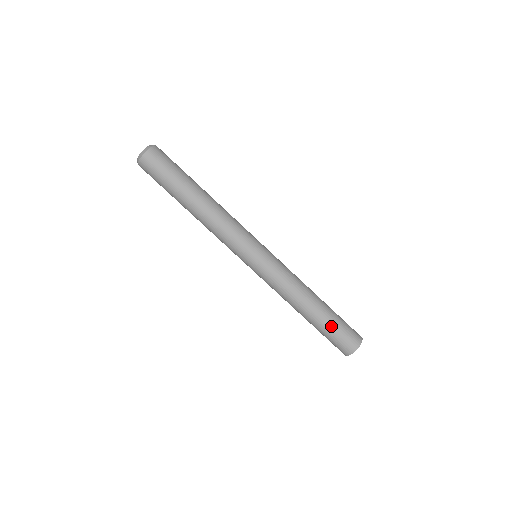
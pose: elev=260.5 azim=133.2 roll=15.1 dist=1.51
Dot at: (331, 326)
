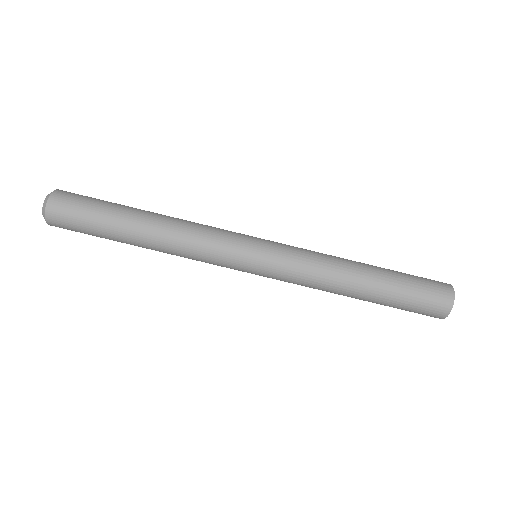
Dot at: (403, 280)
